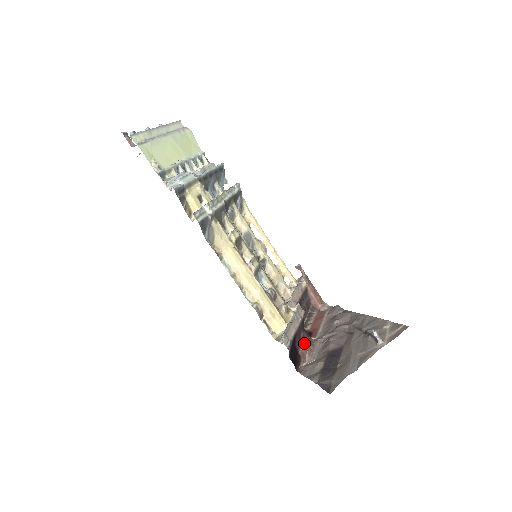
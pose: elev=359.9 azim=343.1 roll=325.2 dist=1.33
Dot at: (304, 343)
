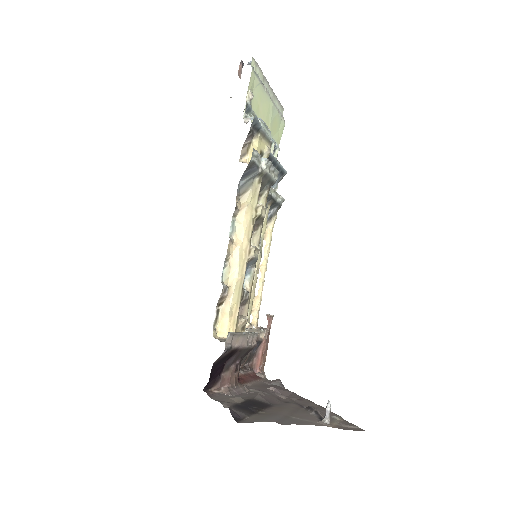
Dot at: (233, 371)
